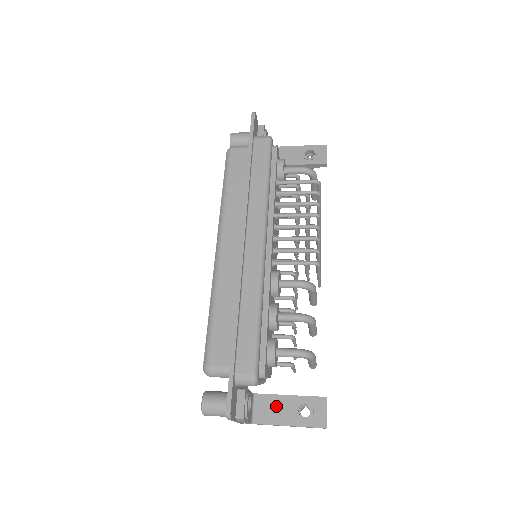
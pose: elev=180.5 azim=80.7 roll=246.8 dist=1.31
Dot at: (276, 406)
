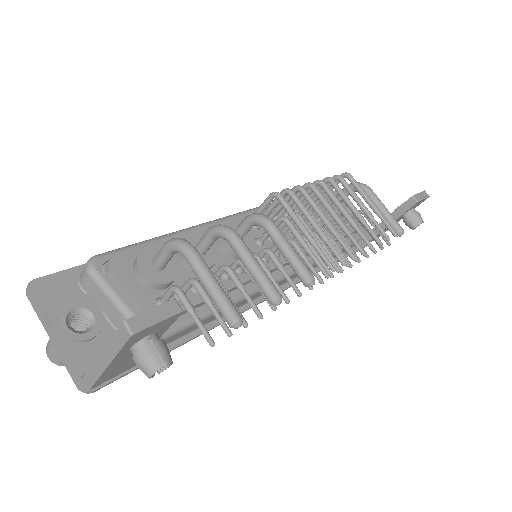
Dot at: occluded
